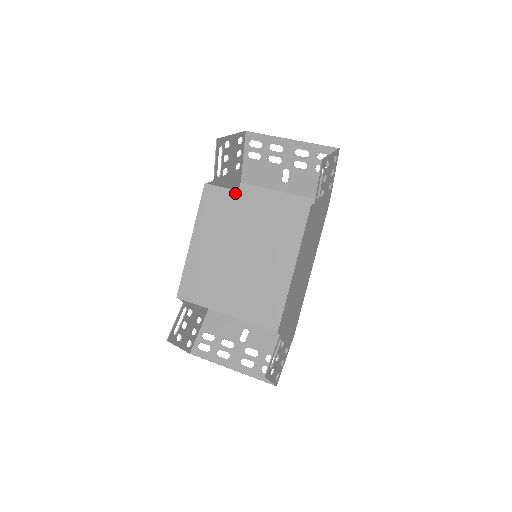
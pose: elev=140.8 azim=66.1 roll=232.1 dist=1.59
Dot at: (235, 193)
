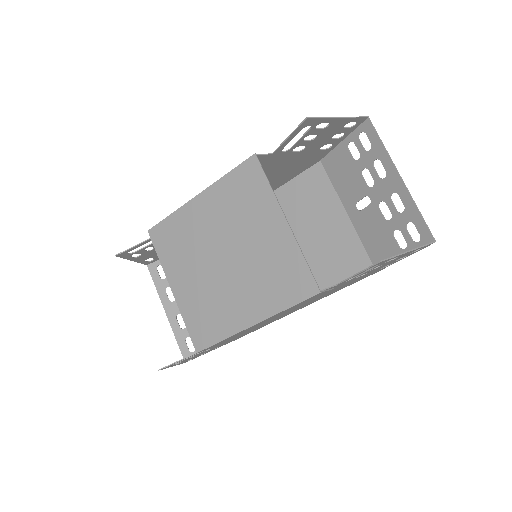
Dot at: (271, 196)
